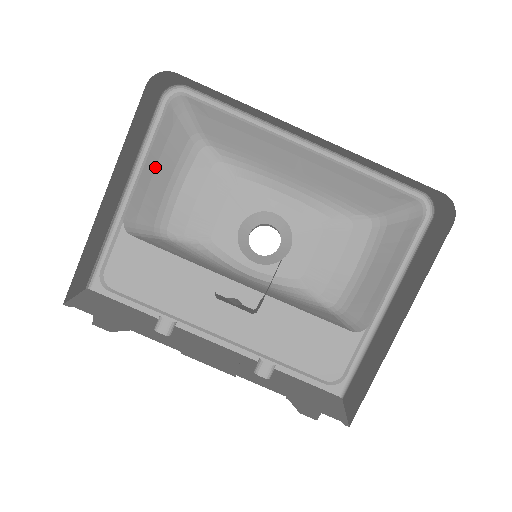
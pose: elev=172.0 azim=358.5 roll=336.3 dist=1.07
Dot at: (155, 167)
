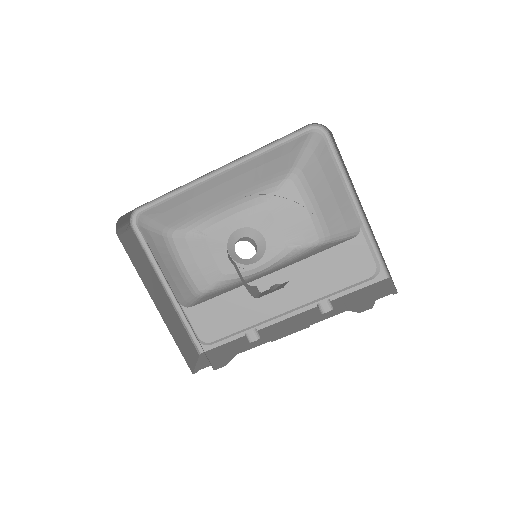
Dot at: (164, 264)
